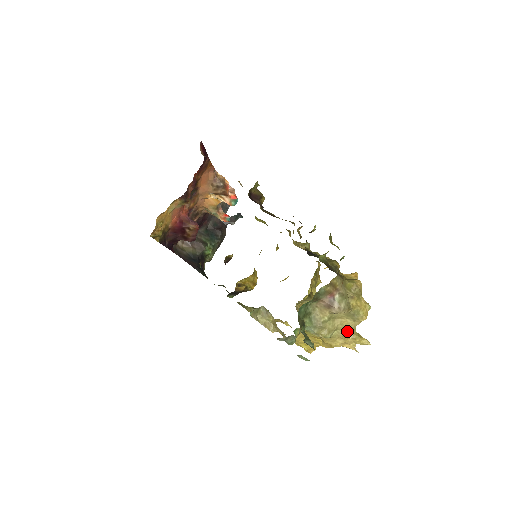
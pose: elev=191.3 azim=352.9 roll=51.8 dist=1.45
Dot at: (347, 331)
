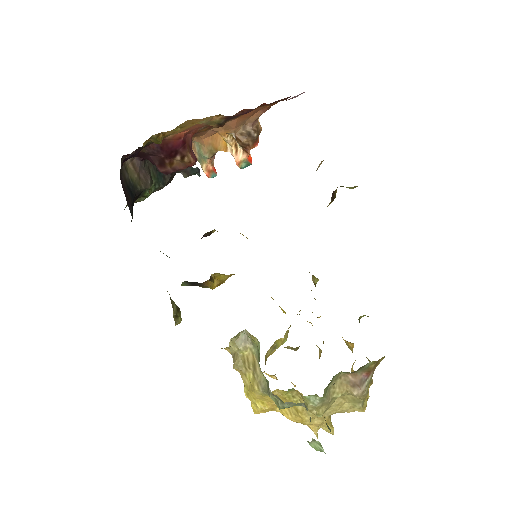
Dot at: occluded
